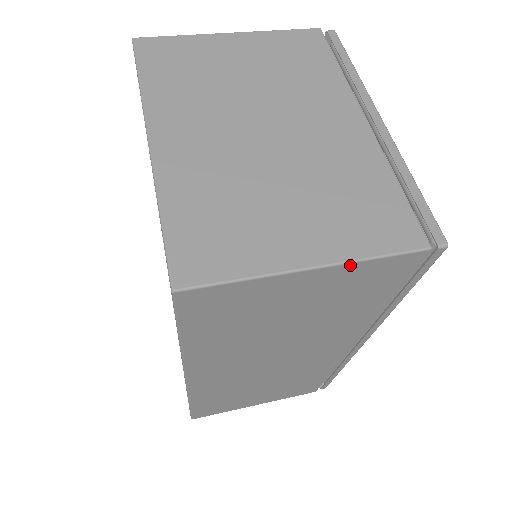
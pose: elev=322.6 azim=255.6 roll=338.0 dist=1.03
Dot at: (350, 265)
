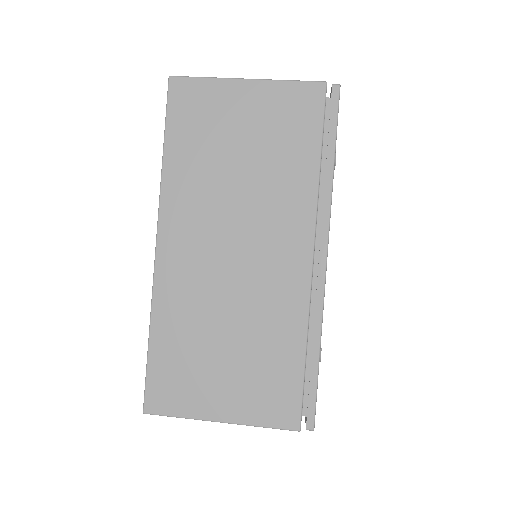
Dot at: (272, 83)
